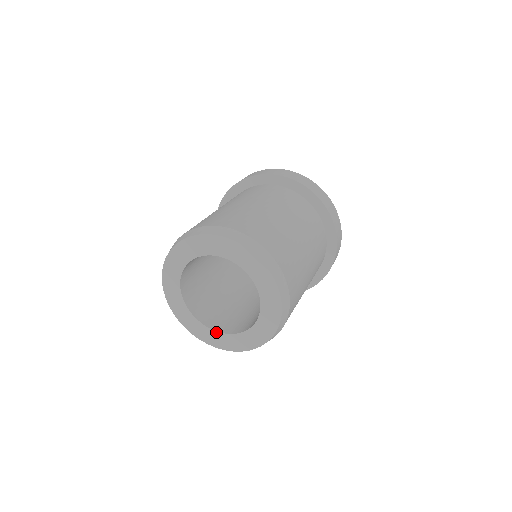
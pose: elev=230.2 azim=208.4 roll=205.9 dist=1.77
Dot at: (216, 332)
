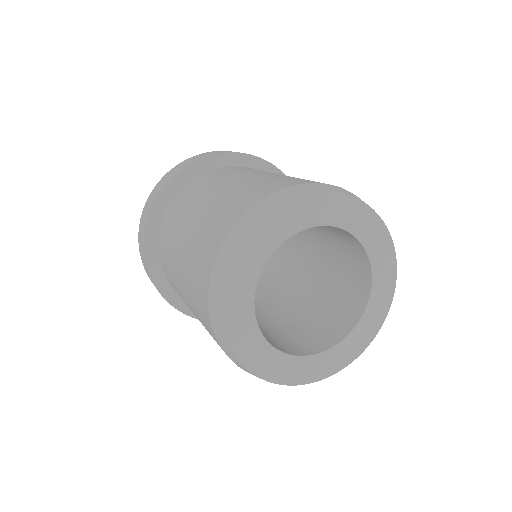
Dot at: (339, 344)
